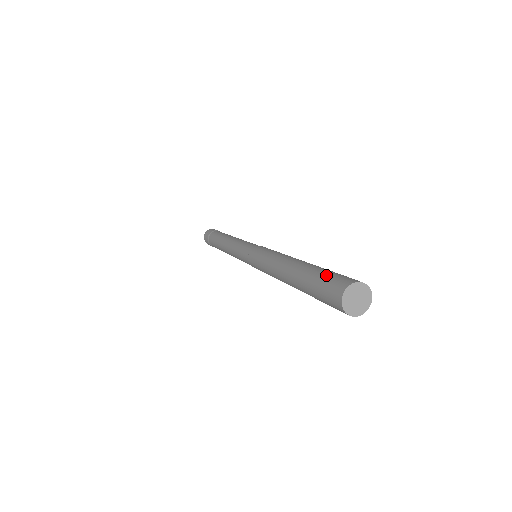
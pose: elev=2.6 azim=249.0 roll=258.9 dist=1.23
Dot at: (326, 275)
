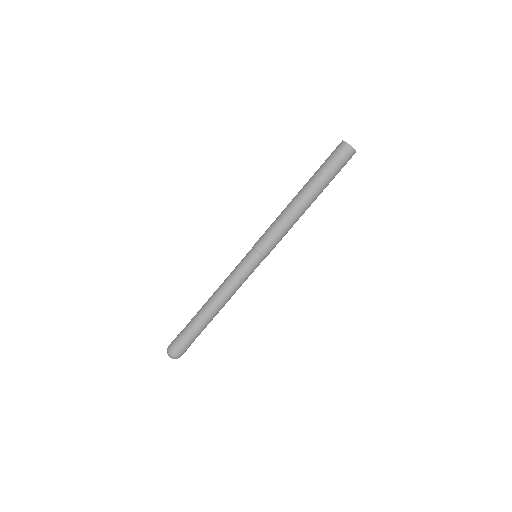
Dot at: occluded
